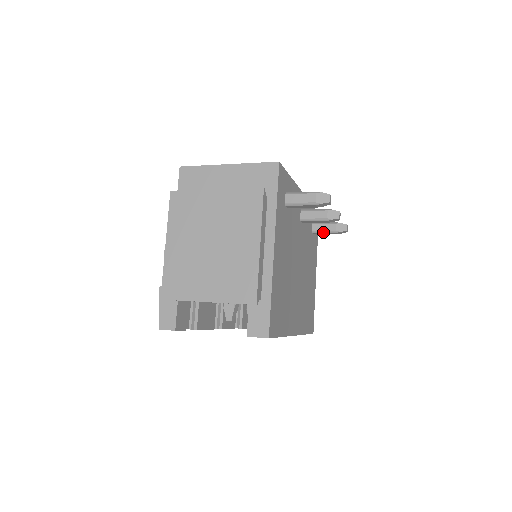
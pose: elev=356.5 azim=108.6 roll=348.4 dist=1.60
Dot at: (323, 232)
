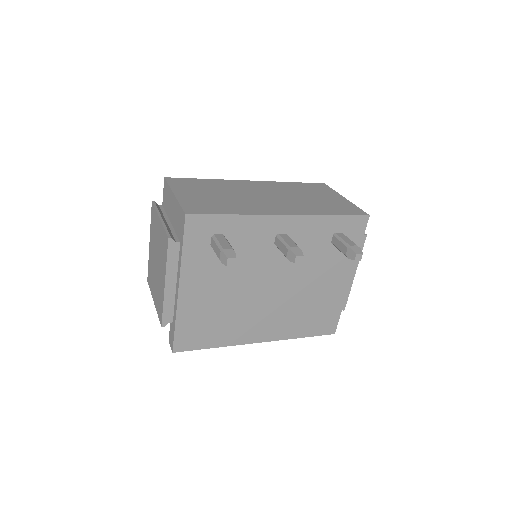
Dot at: (338, 249)
